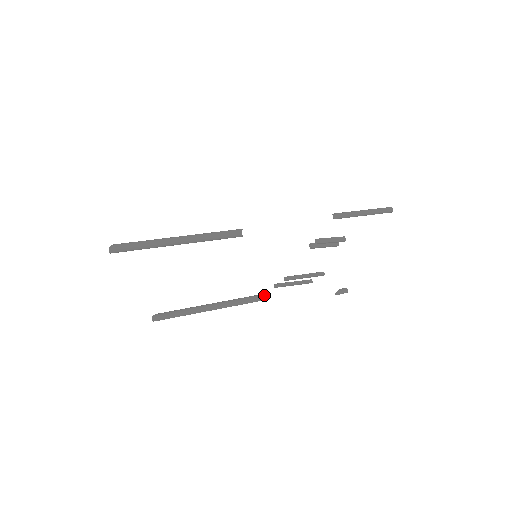
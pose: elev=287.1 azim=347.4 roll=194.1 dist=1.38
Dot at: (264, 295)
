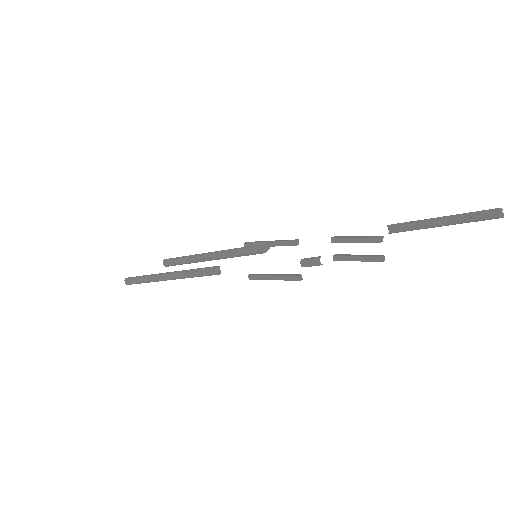
Dot at: occluded
